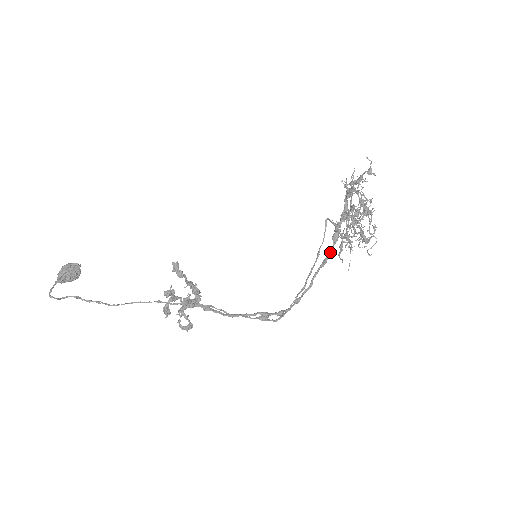
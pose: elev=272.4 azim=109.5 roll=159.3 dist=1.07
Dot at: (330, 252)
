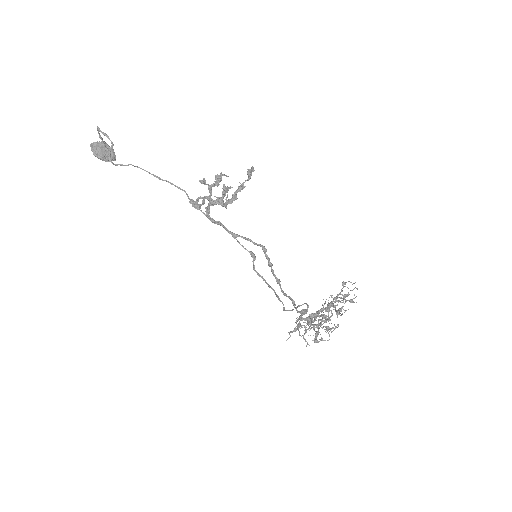
Dot at: occluded
